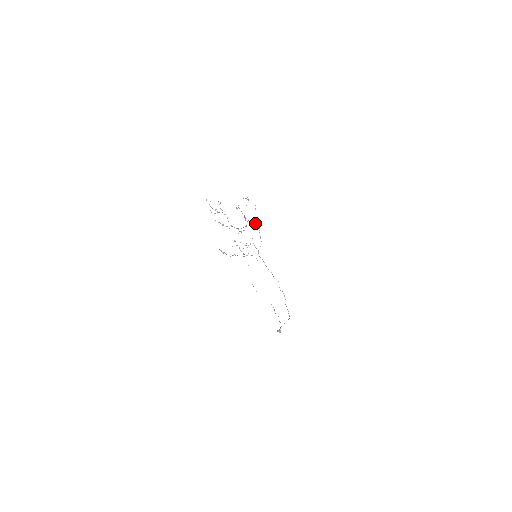
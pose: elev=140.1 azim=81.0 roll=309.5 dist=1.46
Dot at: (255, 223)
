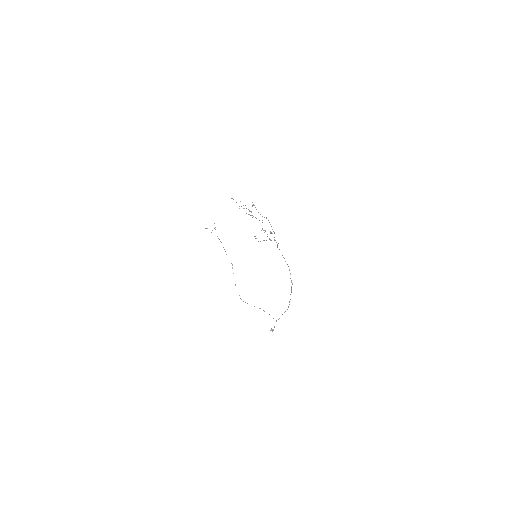
Dot at: (266, 218)
